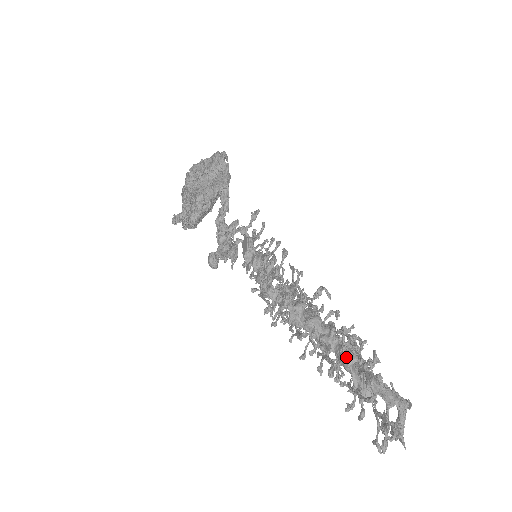
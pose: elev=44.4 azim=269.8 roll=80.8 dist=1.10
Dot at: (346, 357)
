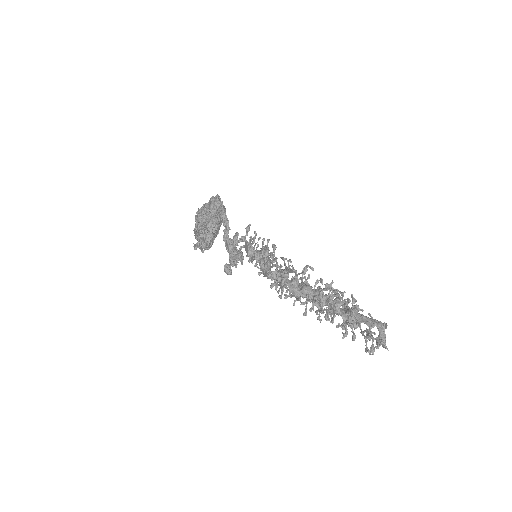
Dot at: (334, 304)
